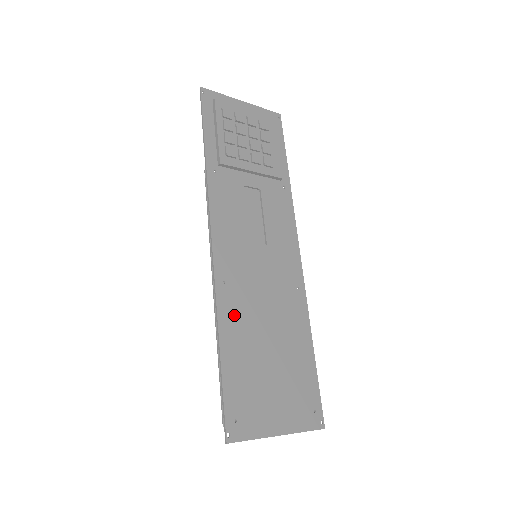
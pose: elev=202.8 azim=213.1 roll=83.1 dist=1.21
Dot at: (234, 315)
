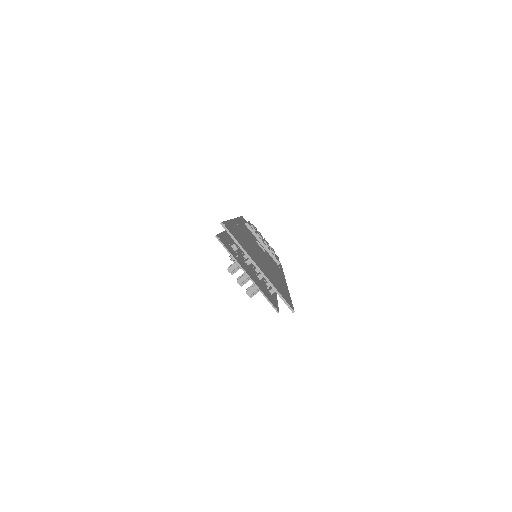
Dot at: (240, 231)
